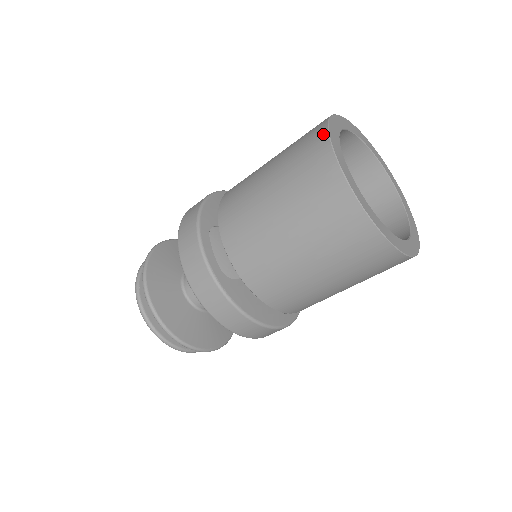
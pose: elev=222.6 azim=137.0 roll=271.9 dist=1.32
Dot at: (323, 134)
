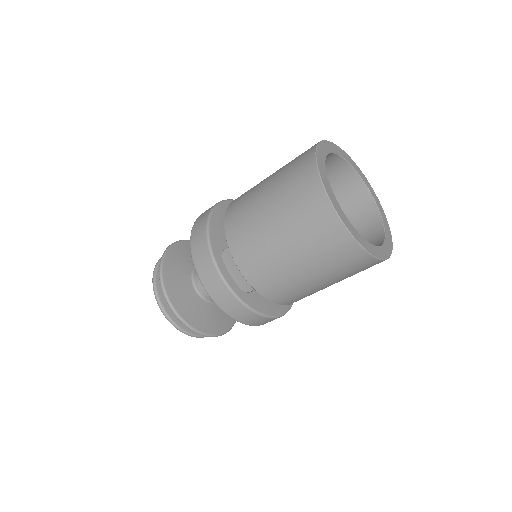
Dot at: (317, 183)
